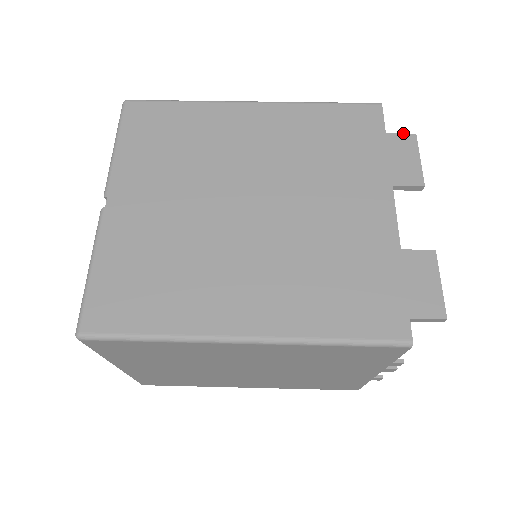
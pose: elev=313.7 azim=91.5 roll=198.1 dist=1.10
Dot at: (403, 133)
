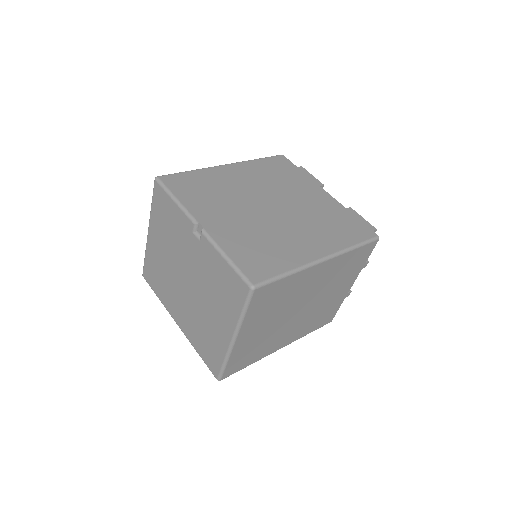
Dot at: occluded
